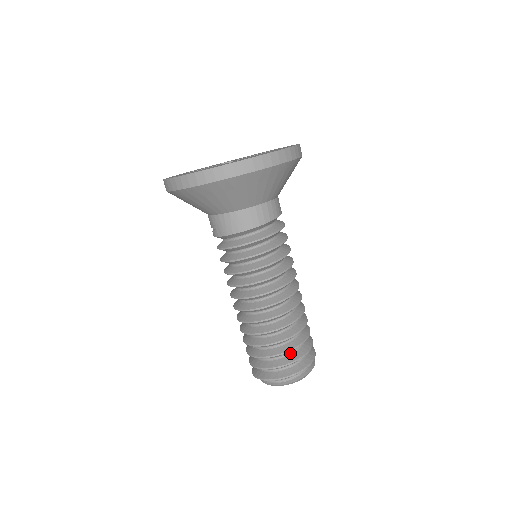
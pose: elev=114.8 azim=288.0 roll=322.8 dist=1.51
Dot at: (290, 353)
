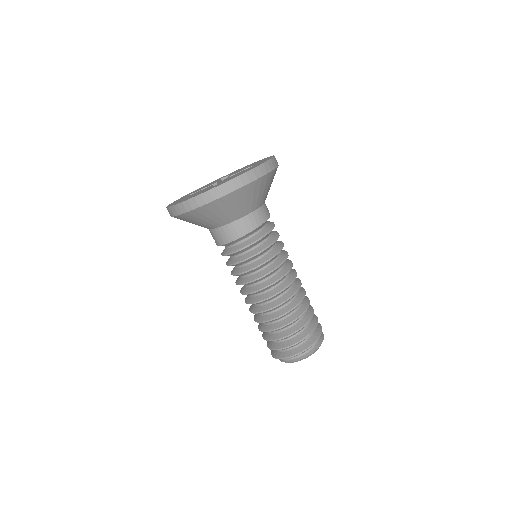
Dot at: (293, 336)
